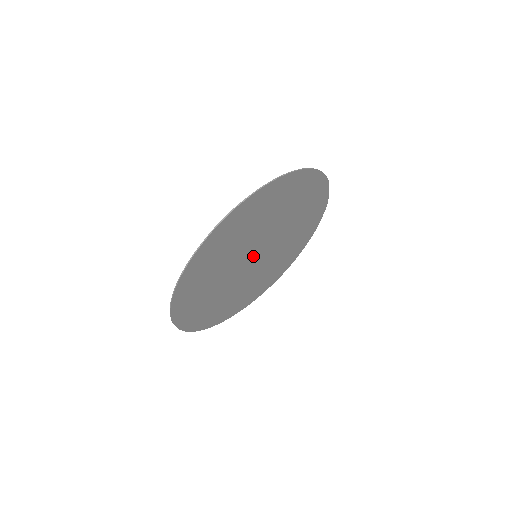
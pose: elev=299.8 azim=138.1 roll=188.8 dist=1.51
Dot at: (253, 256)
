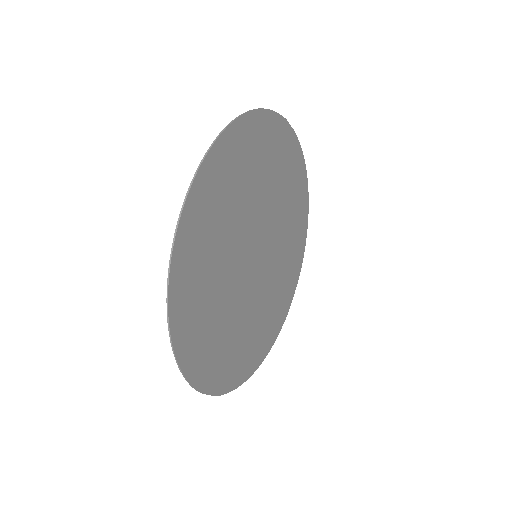
Dot at: (256, 248)
